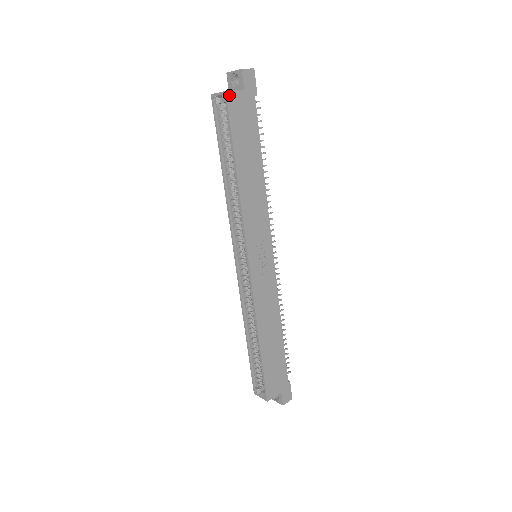
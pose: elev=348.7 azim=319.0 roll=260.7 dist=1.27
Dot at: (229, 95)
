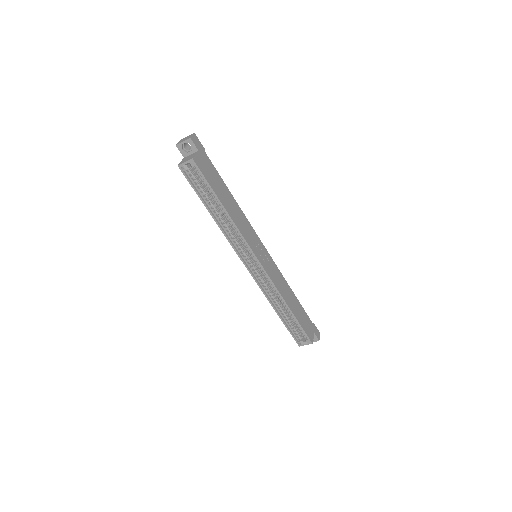
Dot at: (195, 160)
